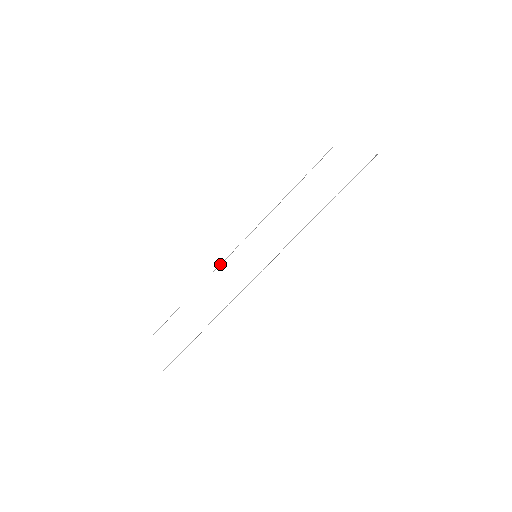
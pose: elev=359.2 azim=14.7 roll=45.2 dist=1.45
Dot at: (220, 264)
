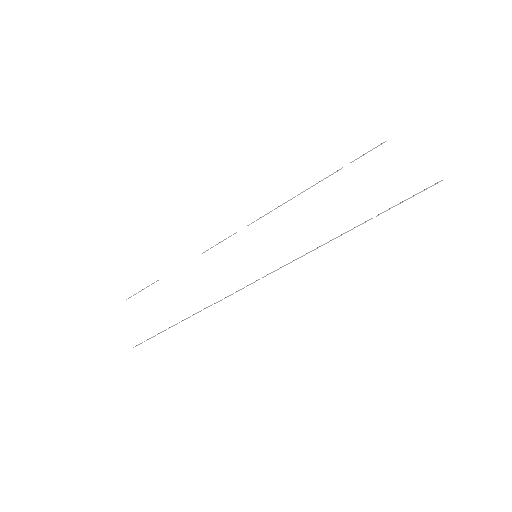
Dot at: (212, 247)
